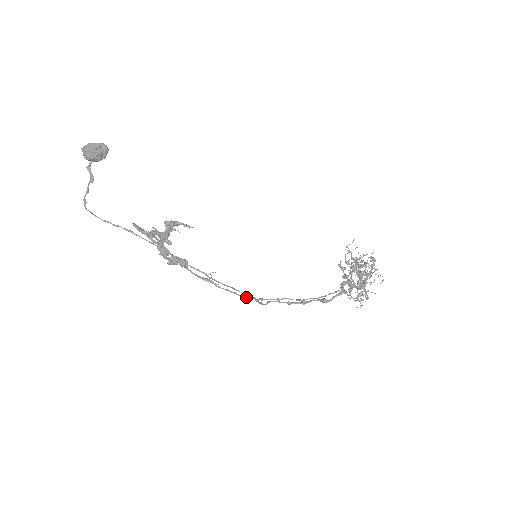
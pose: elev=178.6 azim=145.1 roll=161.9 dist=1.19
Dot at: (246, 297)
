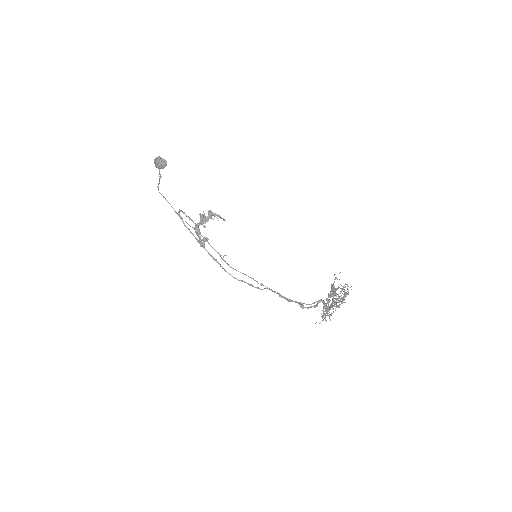
Dot at: occluded
